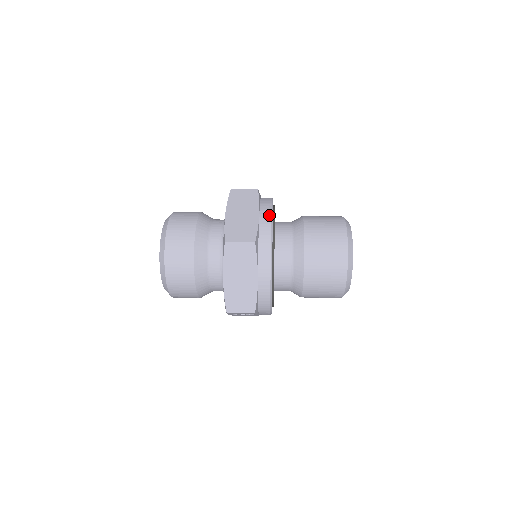
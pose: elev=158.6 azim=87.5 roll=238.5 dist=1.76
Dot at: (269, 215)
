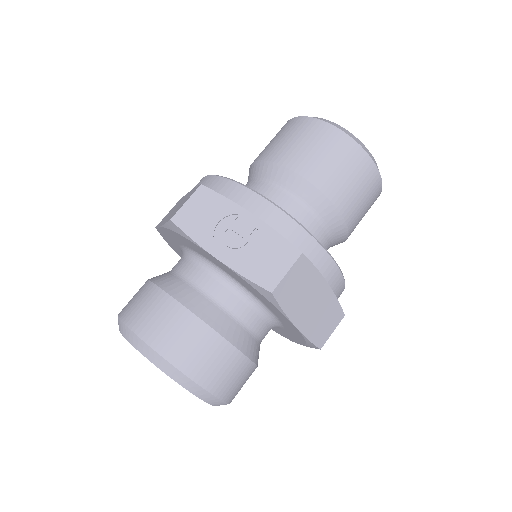
Dot at: (337, 272)
